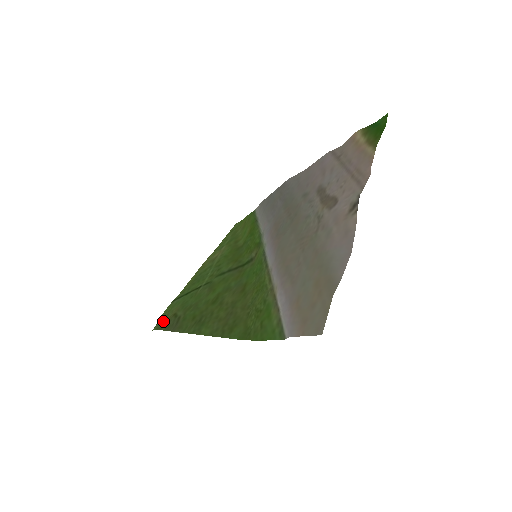
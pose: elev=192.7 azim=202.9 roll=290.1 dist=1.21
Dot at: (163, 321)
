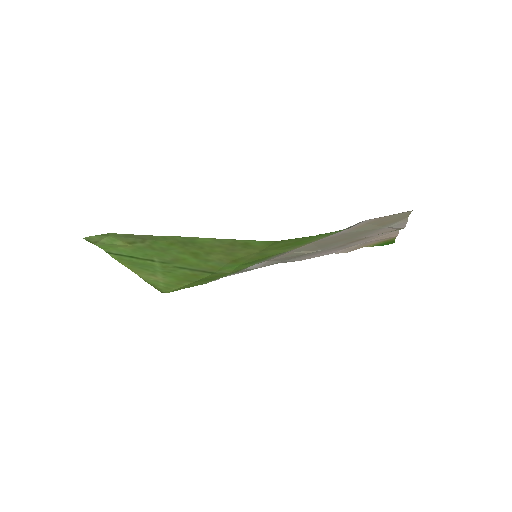
Dot at: (113, 237)
